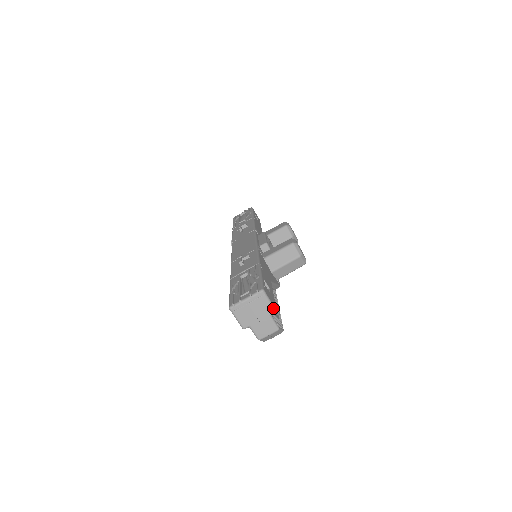
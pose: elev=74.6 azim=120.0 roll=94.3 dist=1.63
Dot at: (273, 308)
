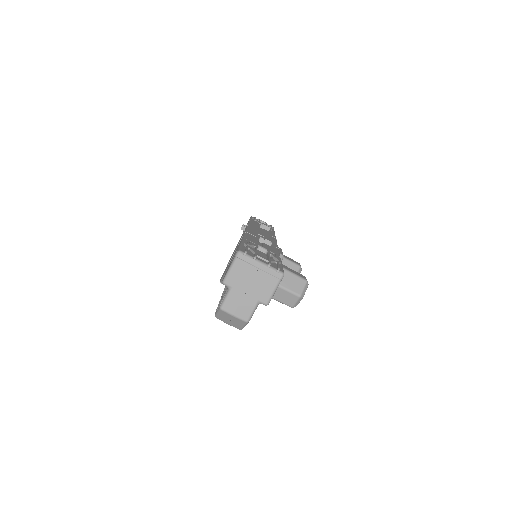
Dot at: (270, 299)
